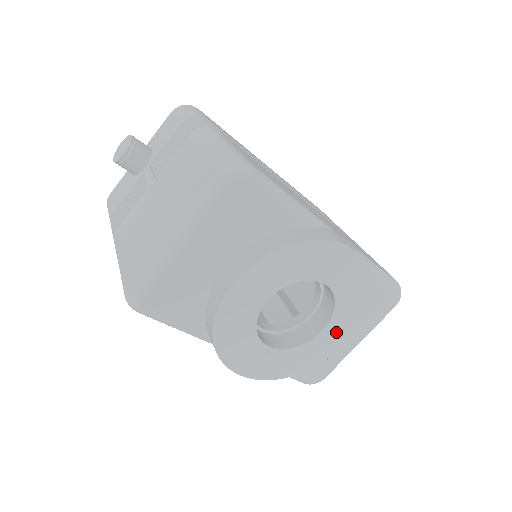
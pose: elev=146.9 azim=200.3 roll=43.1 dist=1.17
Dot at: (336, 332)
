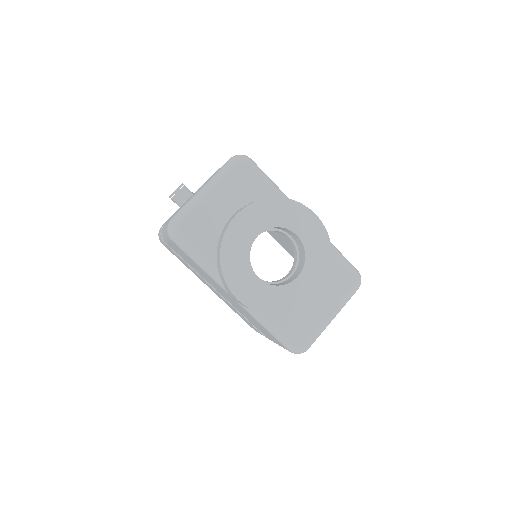
Dot at: (309, 281)
